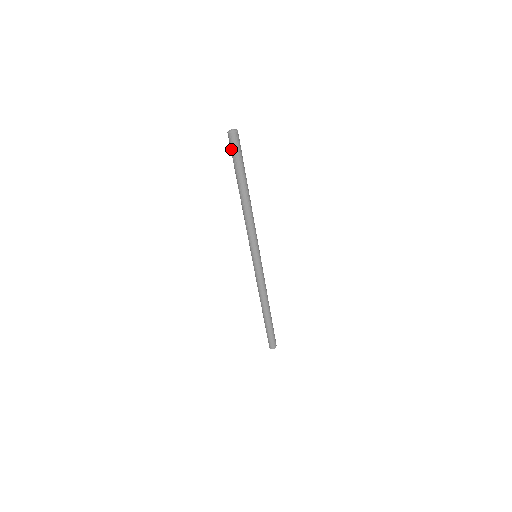
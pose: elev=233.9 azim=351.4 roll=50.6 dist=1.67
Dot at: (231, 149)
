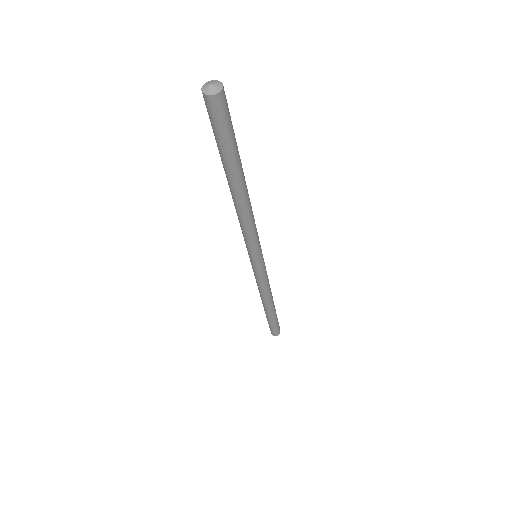
Dot at: occluded
